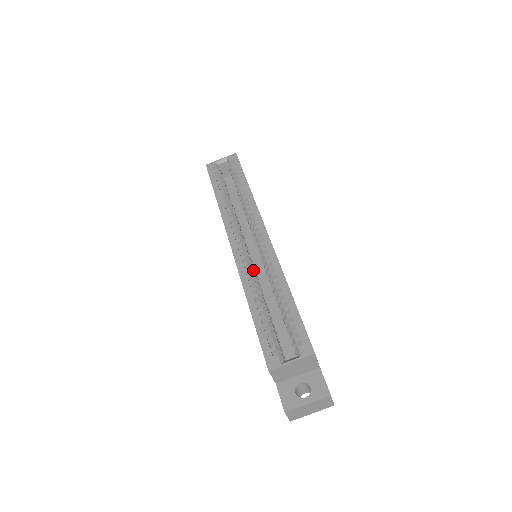
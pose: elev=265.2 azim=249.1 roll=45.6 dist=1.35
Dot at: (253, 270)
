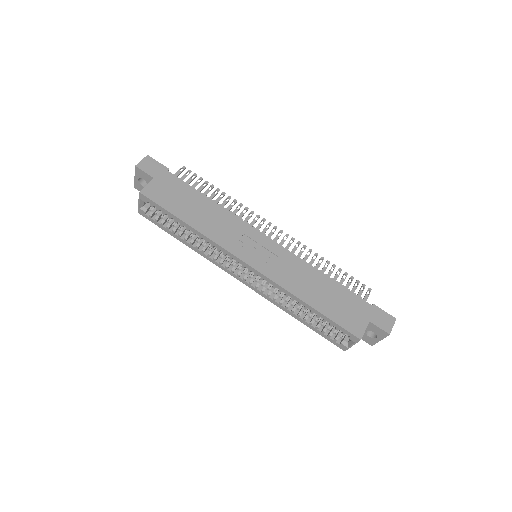
Dot at: occluded
